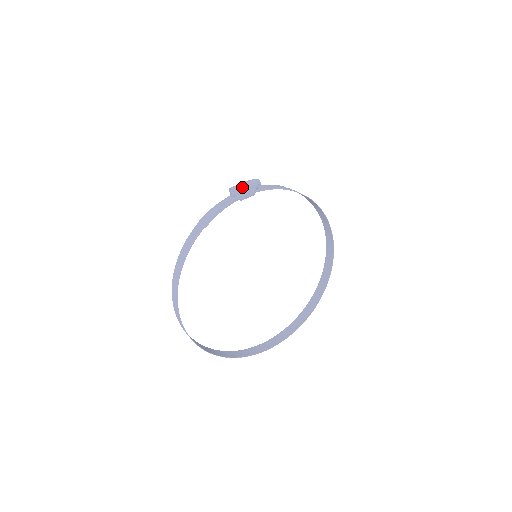
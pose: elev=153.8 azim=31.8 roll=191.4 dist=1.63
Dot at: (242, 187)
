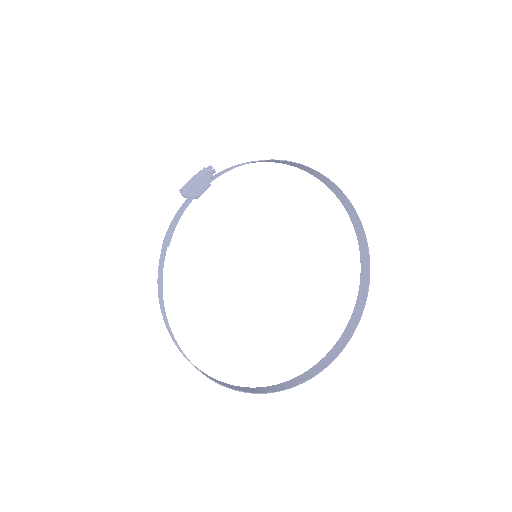
Dot at: (191, 182)
